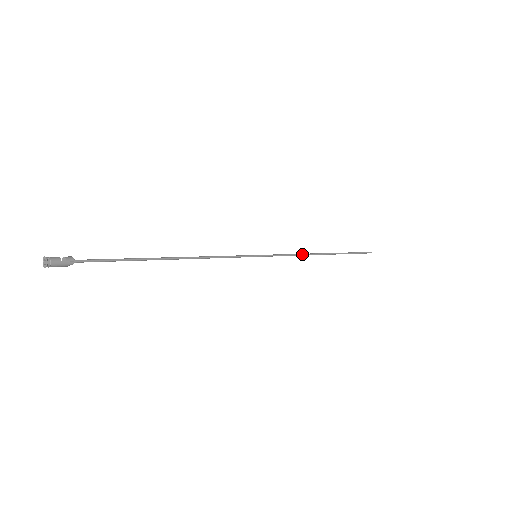
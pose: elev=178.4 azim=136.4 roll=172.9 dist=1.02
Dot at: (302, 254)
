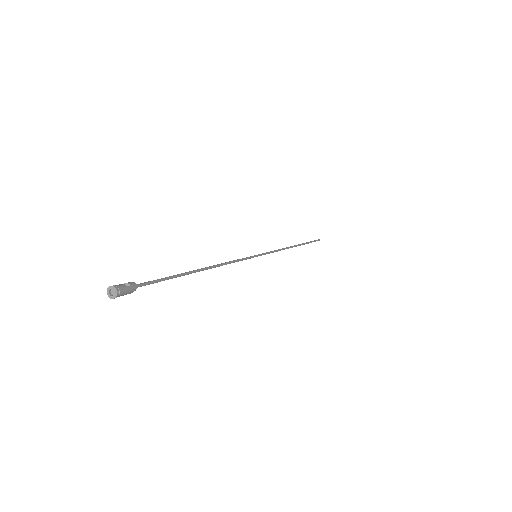
Dot at: (282, 249)
